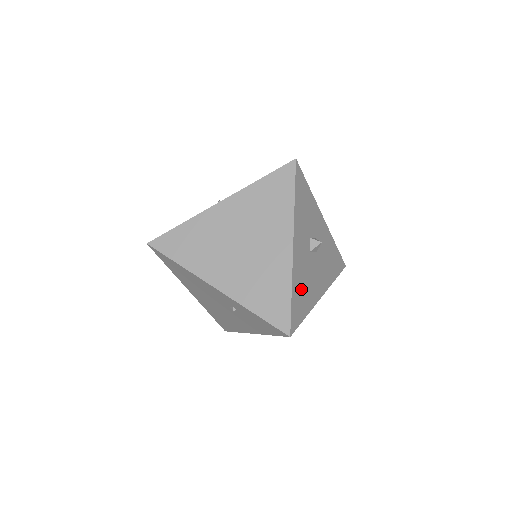
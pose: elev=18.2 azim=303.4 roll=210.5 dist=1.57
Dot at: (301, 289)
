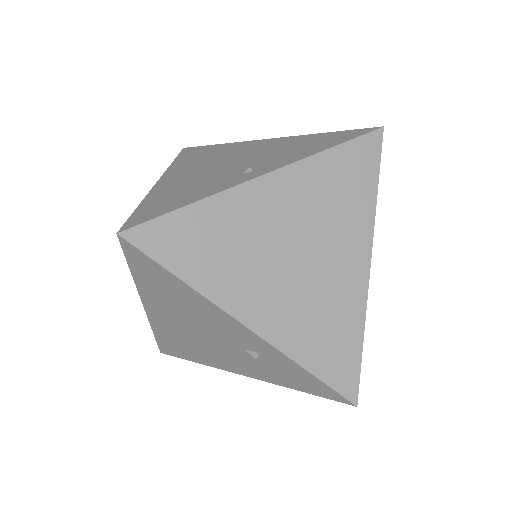
Dot at: occluded
